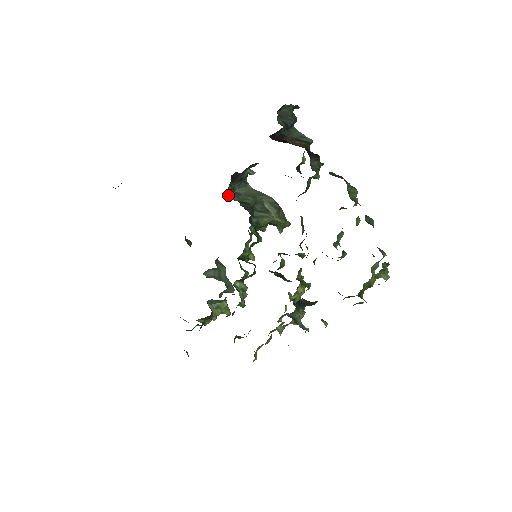
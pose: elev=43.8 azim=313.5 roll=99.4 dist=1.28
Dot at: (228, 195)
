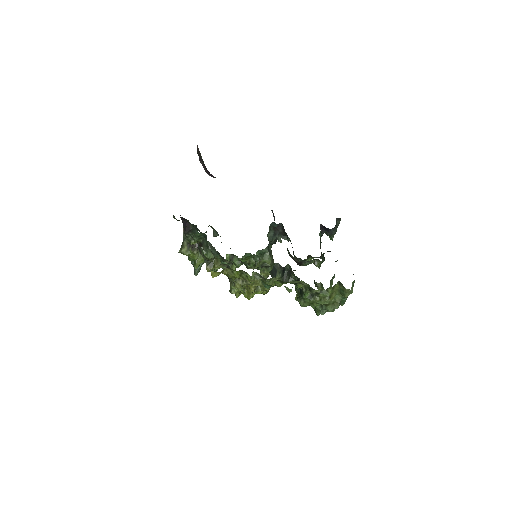
Dot at: (269, 227)
